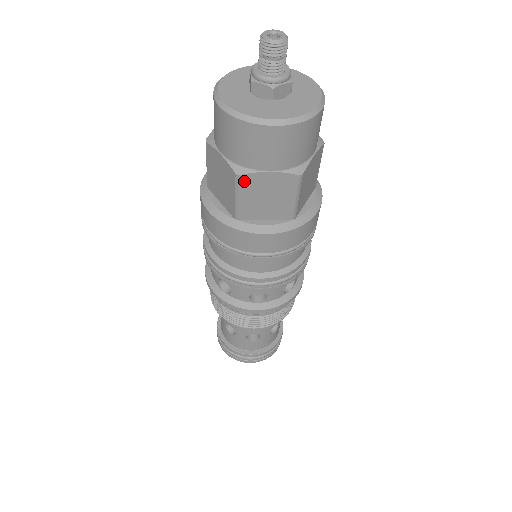
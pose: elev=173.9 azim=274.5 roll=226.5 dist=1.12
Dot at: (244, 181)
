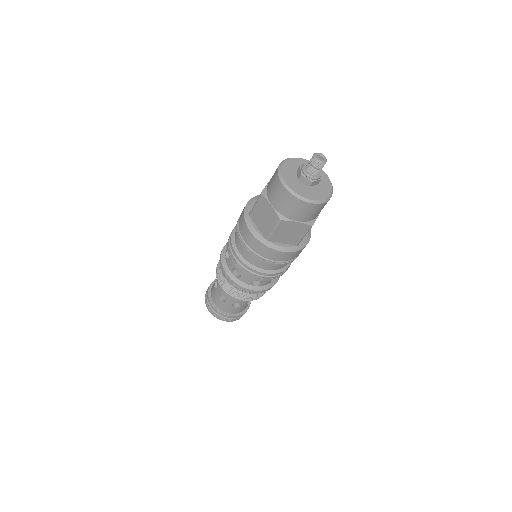
Dot at: (282, 223)
